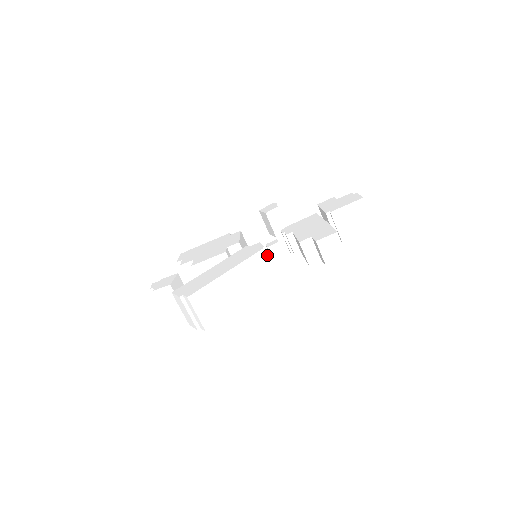
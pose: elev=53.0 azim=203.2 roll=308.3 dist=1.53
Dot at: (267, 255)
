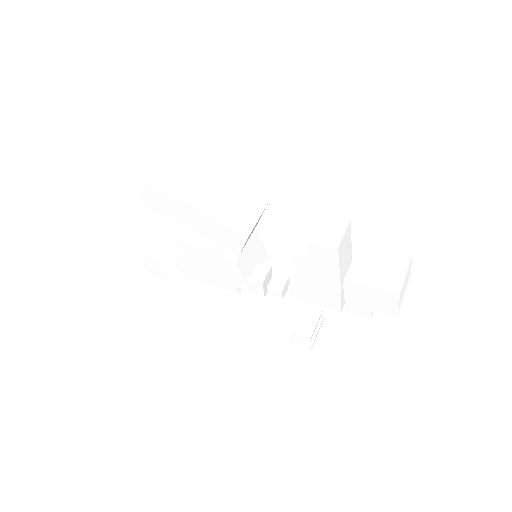
Dot at: (266, 275)
